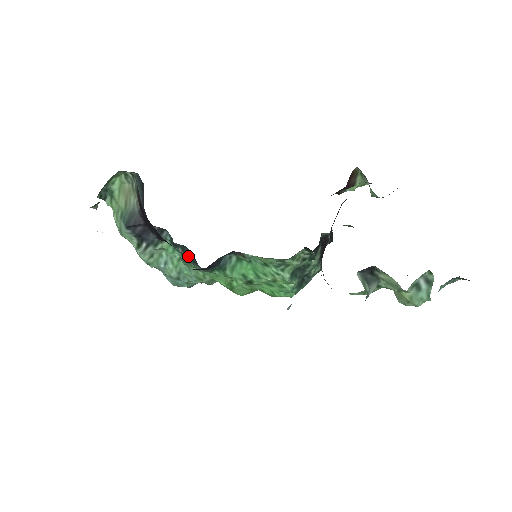
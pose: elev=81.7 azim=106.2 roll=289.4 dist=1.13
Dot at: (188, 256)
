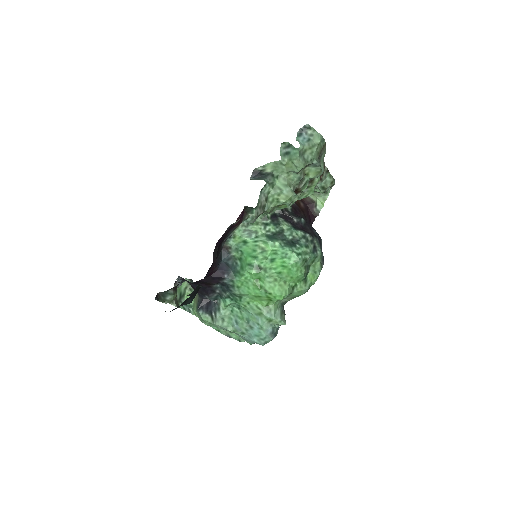
Dot at: (227, 291)
